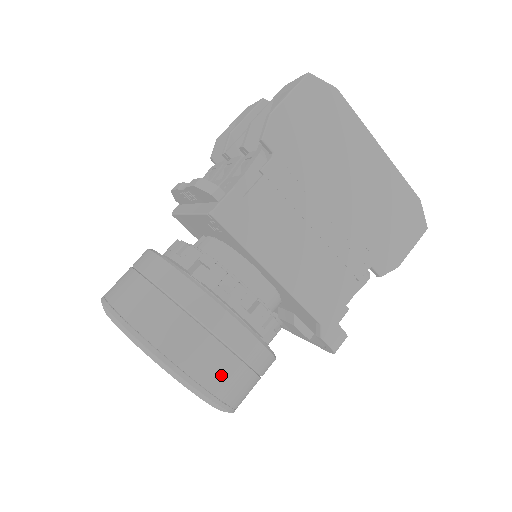
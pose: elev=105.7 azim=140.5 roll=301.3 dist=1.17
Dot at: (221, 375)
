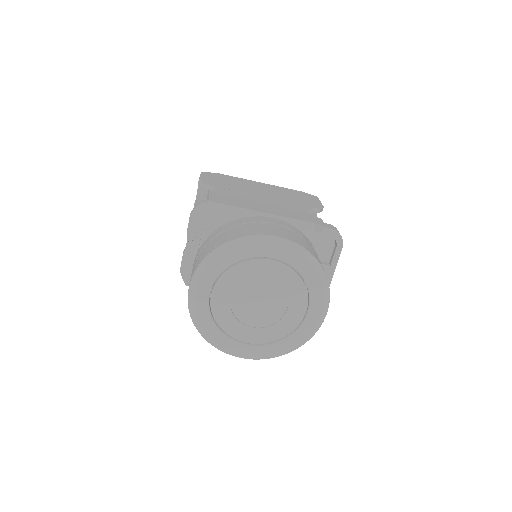
Dot at: (288, 234)
